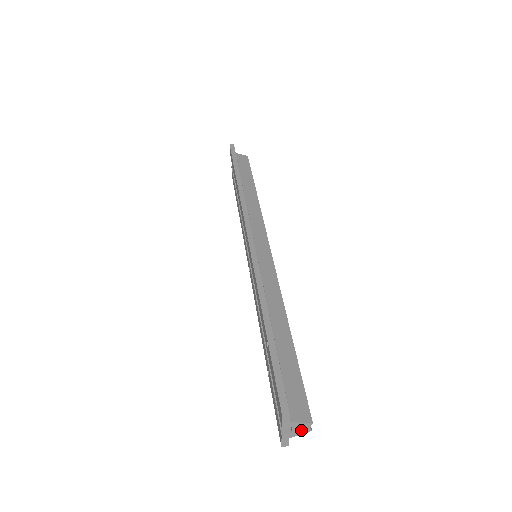
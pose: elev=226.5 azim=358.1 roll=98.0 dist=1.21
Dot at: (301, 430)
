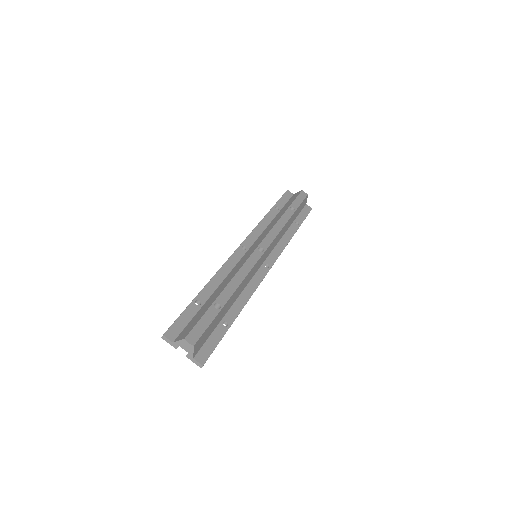
Dot at: (188, 348)
